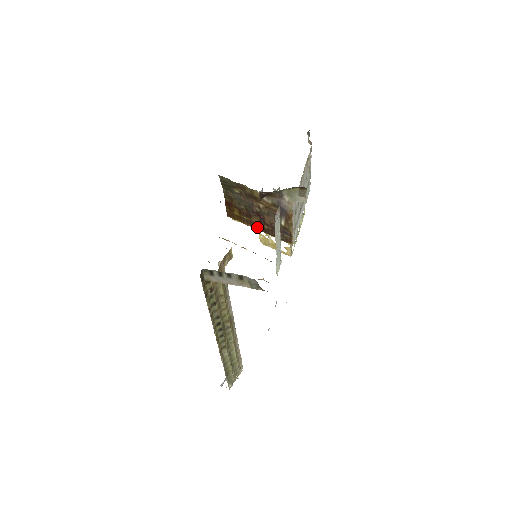
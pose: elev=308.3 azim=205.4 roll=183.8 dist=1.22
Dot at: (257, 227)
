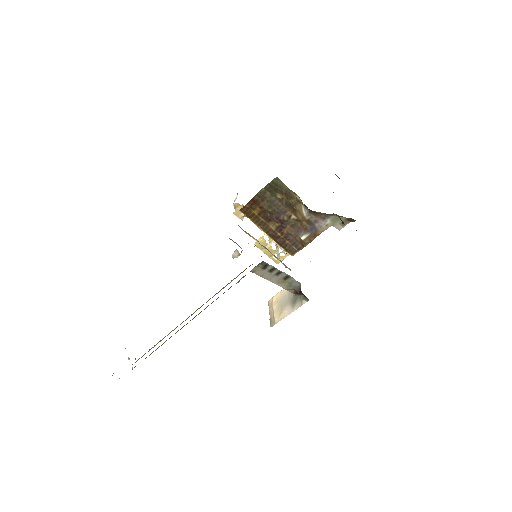
Dot at: (268, 231)
